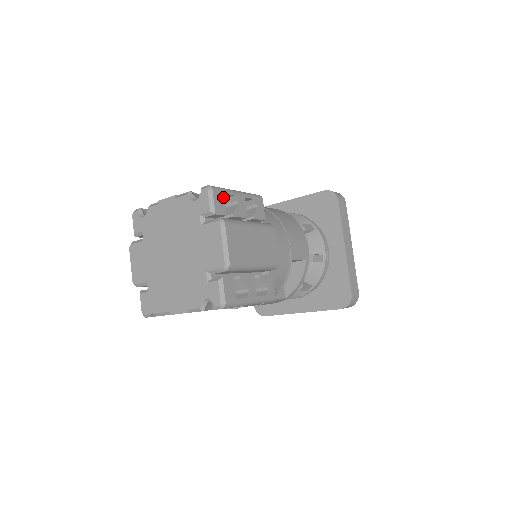
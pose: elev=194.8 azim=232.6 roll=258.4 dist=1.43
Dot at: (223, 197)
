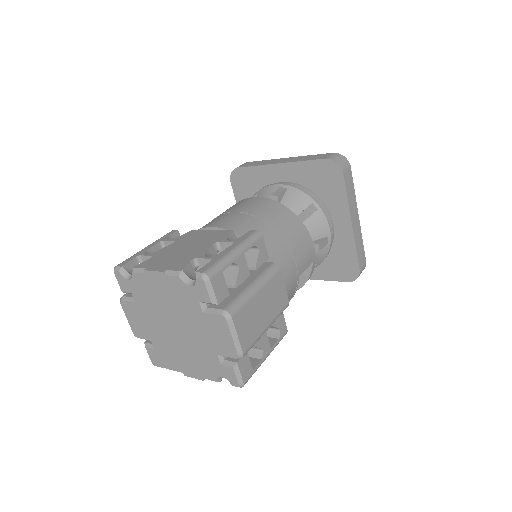
Dot at: (222, 276)
